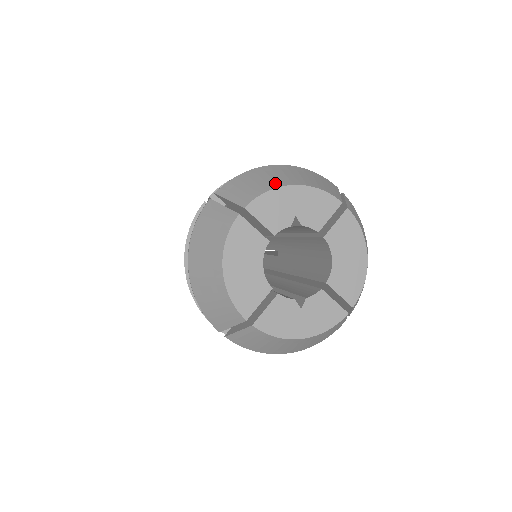
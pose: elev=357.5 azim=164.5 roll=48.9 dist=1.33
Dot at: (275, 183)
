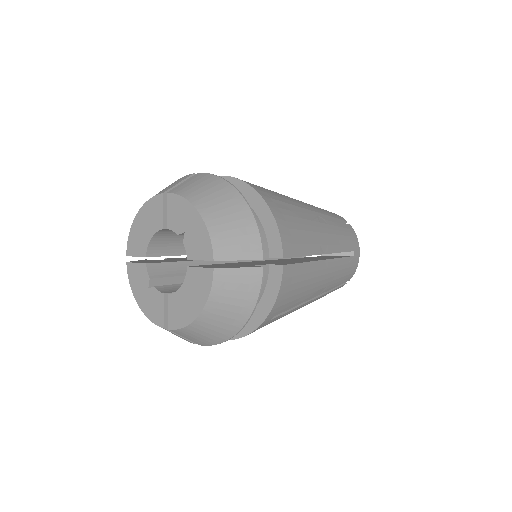
Dot at: (198, 199)
